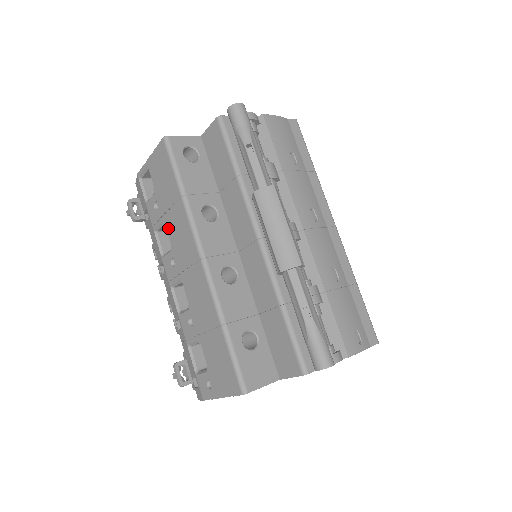
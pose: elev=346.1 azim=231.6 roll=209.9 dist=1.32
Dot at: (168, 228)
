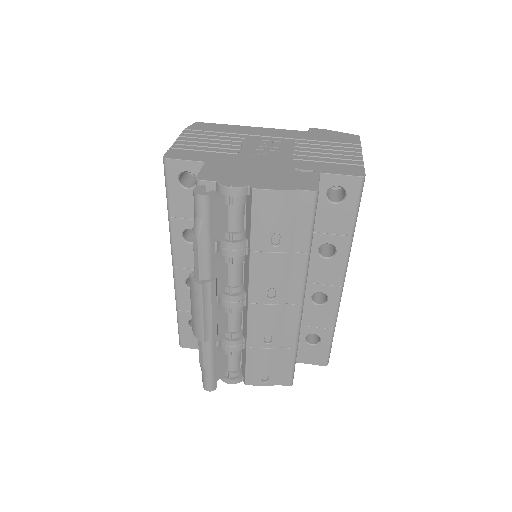
Dot at: occluded
